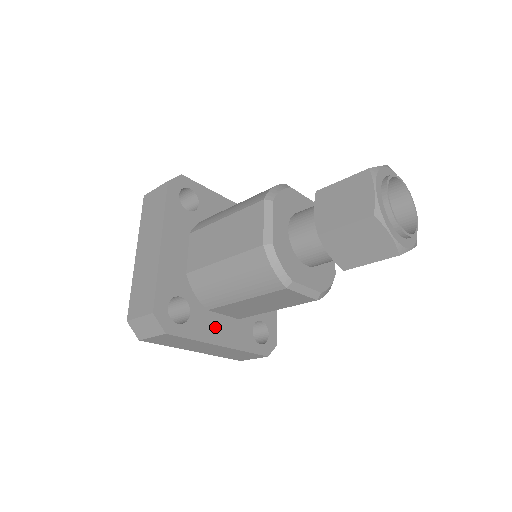
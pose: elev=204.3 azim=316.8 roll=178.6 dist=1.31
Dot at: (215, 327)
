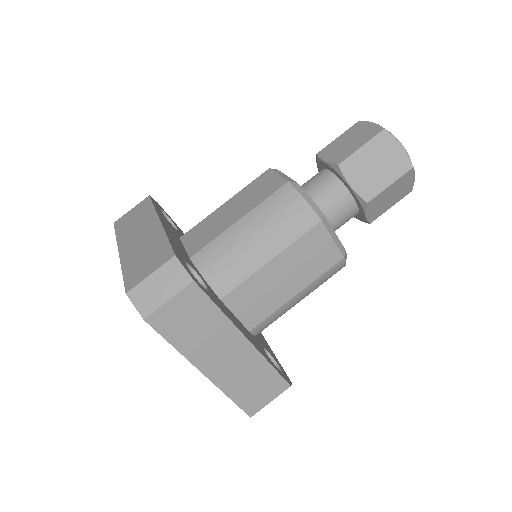
Dot at: (233, 318)
